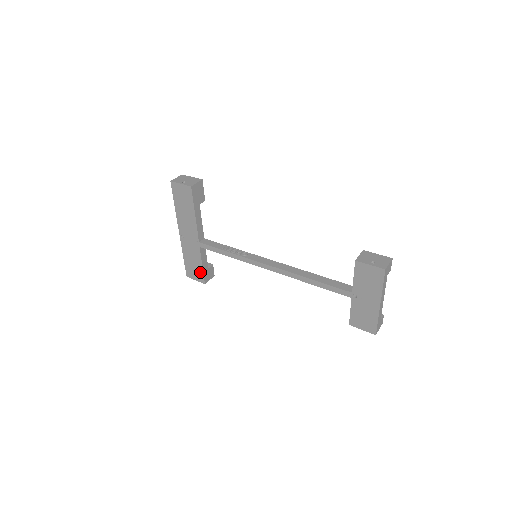
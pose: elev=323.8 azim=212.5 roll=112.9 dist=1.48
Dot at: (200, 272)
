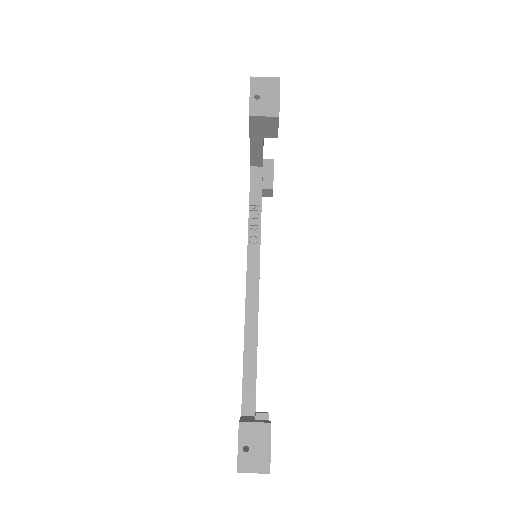
Dot at: occluded
